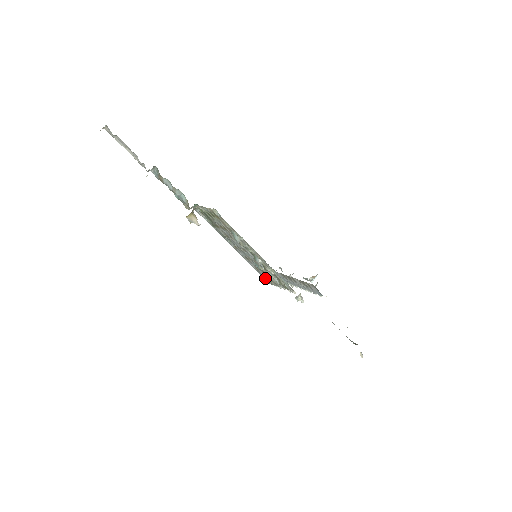
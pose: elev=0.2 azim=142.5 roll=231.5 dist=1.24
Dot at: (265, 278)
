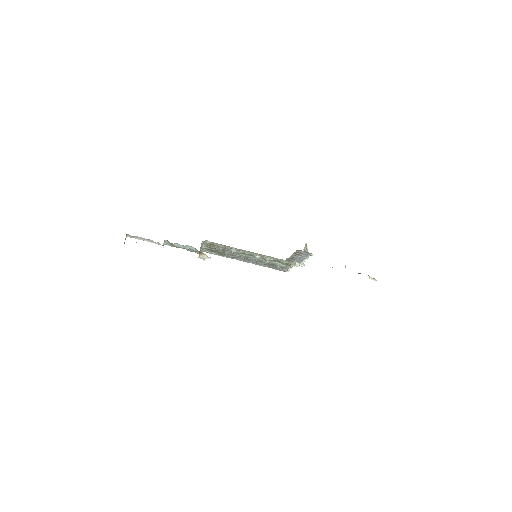
Dot at: (277, 269)
